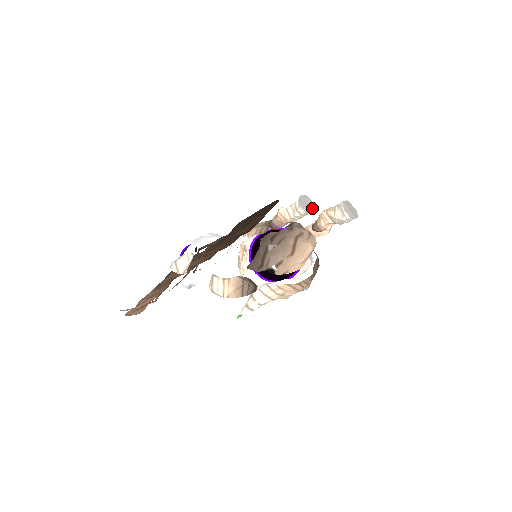
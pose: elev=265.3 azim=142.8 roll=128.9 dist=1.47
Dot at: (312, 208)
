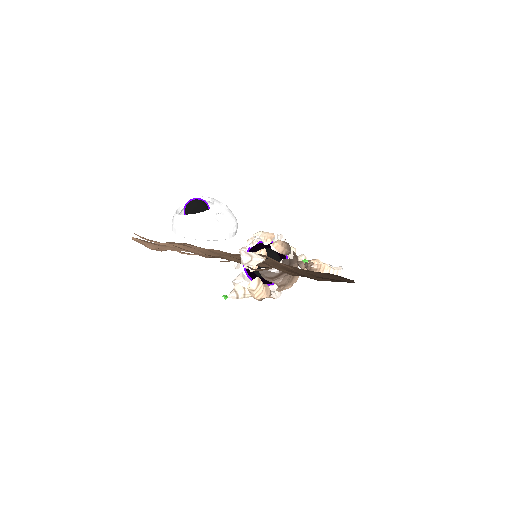
Dot at: occluded
